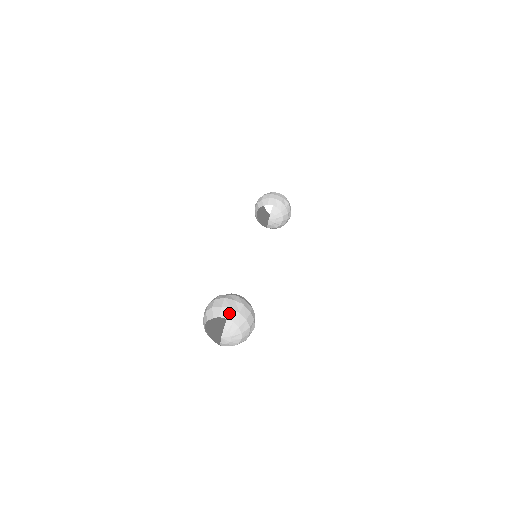
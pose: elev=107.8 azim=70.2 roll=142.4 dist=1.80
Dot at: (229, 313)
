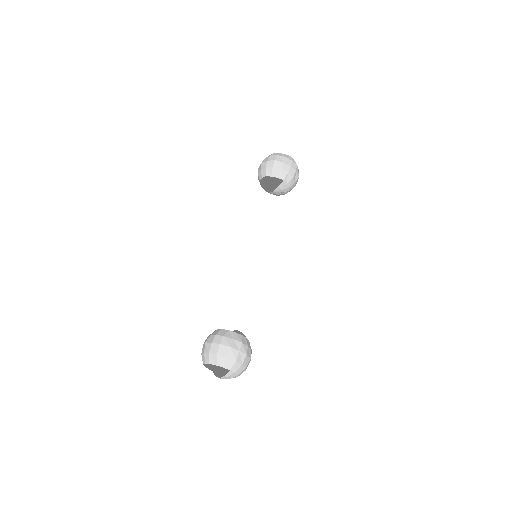
Dot at: (233, 365)
